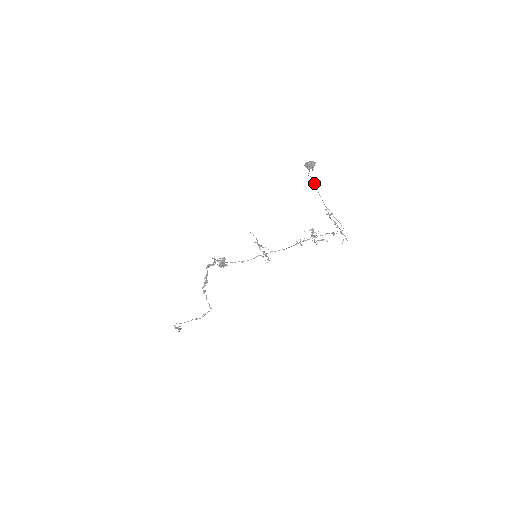
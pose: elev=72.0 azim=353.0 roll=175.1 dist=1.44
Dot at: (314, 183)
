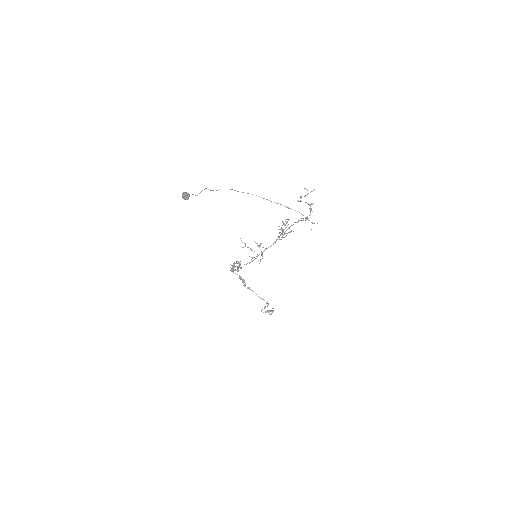
Dot at: (235, 190)
